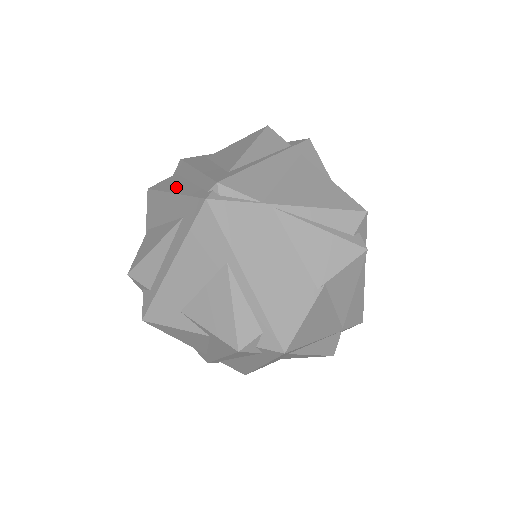
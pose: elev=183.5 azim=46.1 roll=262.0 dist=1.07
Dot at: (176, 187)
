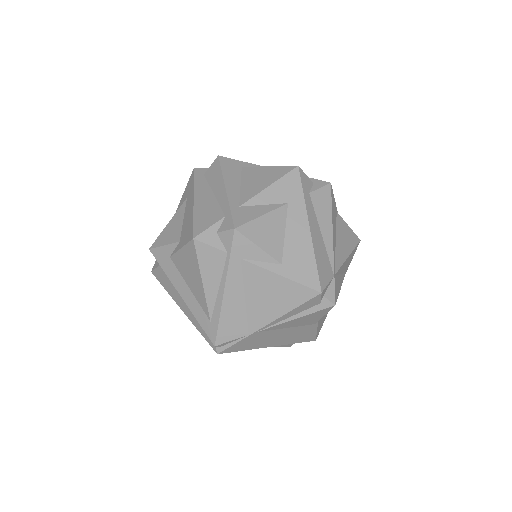
Dot at: (179, 302)
